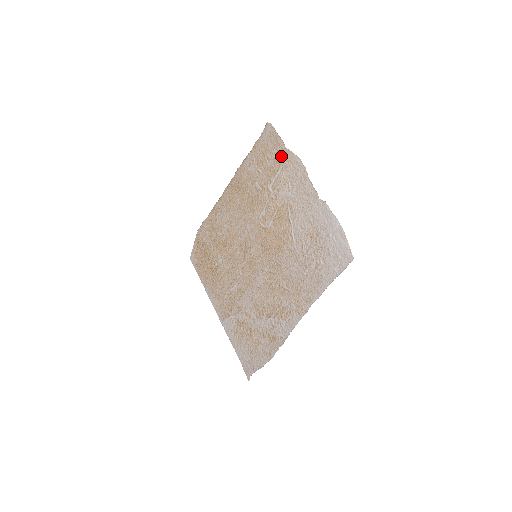
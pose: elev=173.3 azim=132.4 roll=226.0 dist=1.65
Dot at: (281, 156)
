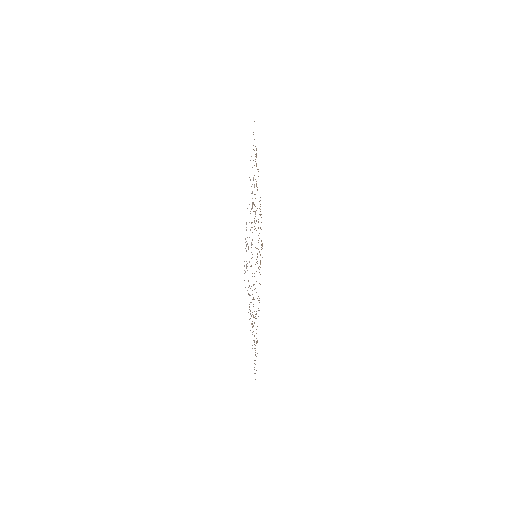
Dot at: occluded
